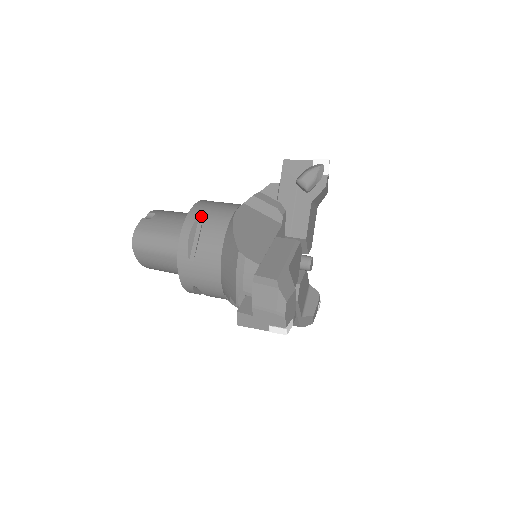
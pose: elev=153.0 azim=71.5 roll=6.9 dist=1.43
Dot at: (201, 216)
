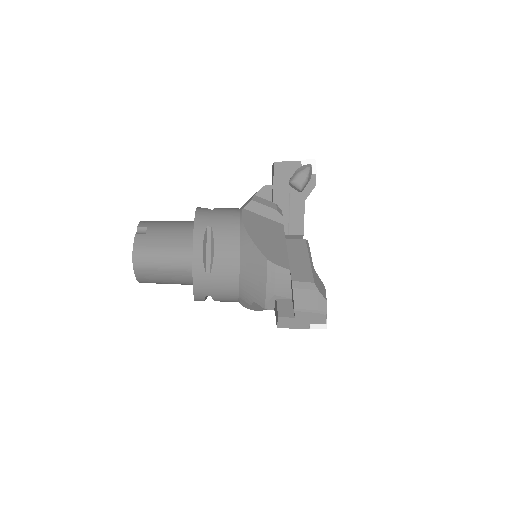
Dot at: (209, 227)
